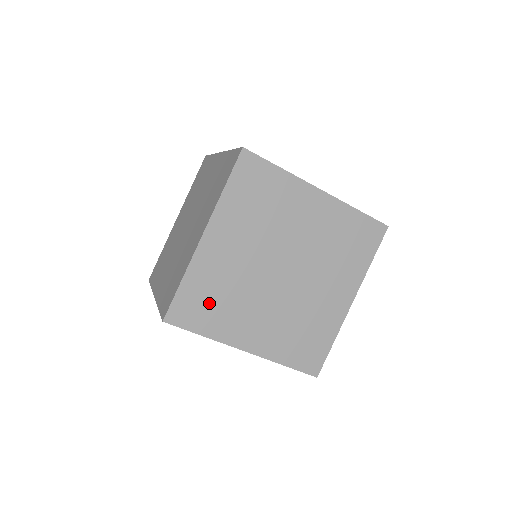
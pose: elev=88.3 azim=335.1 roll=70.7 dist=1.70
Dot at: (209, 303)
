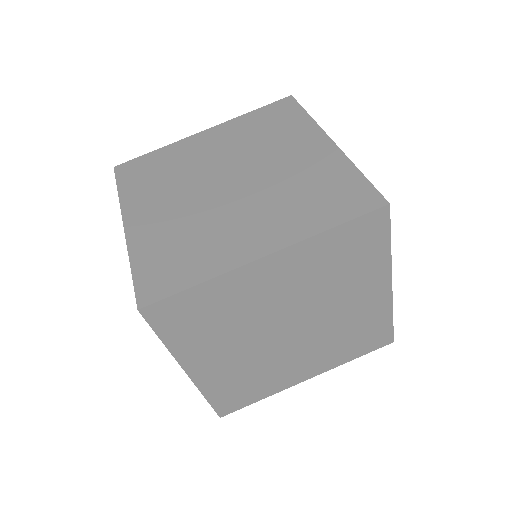
Dot at: (244, 388)
